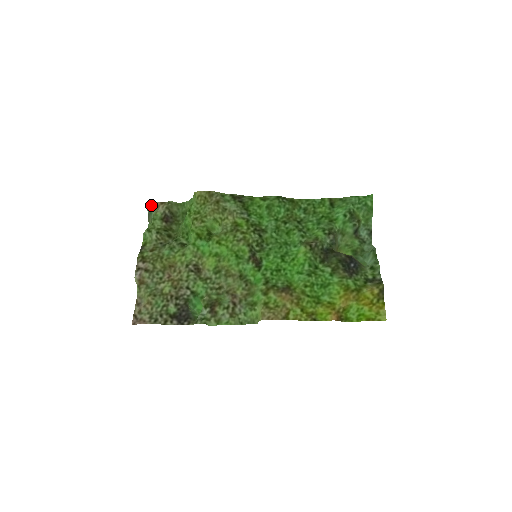
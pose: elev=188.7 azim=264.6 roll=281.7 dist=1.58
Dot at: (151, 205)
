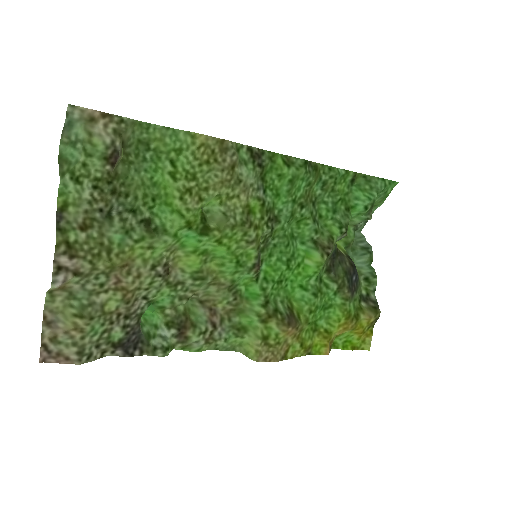
Dot at: (76, 110)
